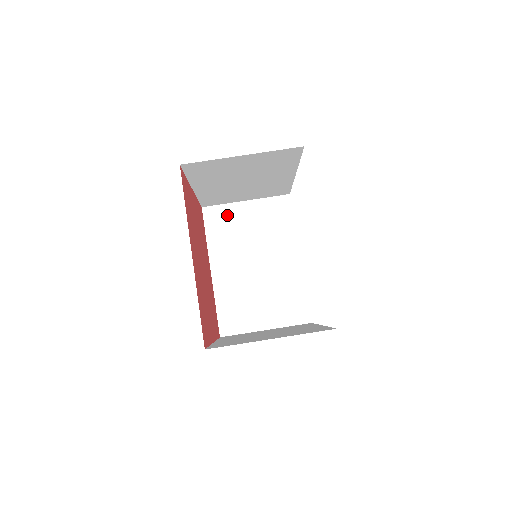
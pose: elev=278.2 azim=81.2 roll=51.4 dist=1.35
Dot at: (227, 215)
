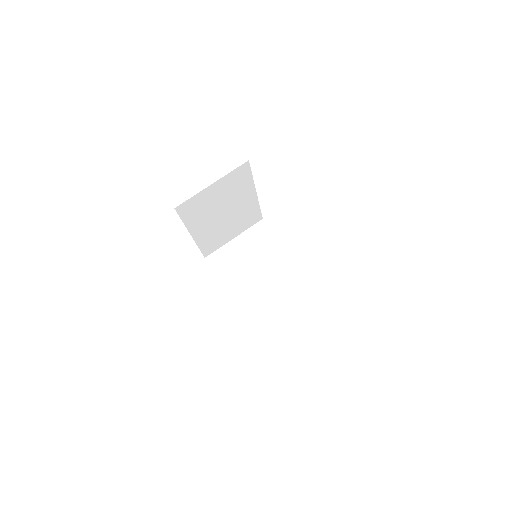
Dot at: (225, 254)
